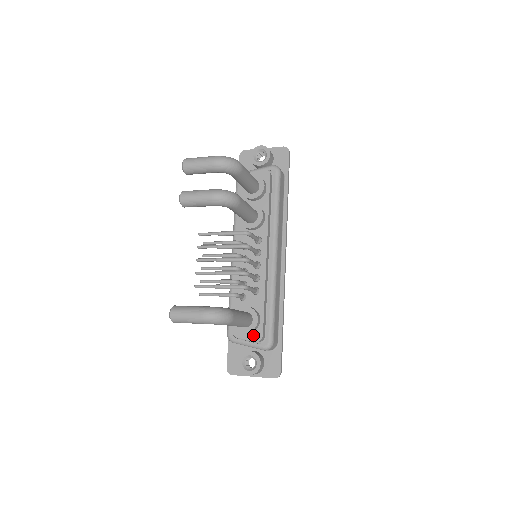
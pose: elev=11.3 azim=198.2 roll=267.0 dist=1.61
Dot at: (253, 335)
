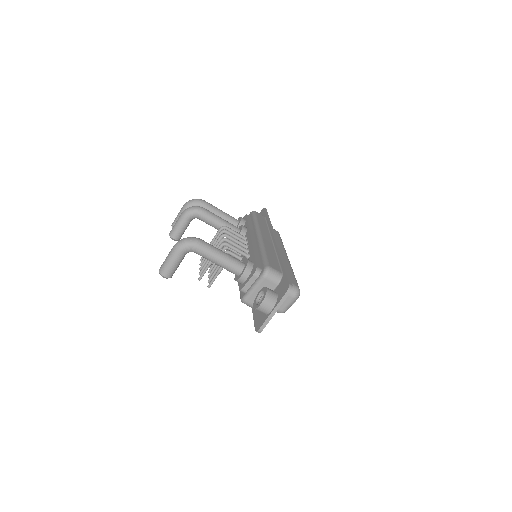
Dot at: (251, 274)
